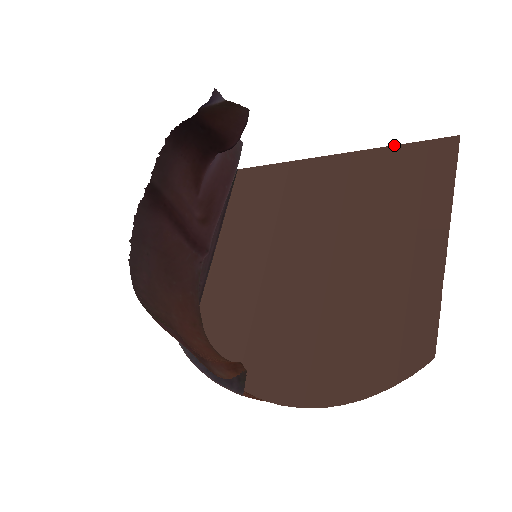
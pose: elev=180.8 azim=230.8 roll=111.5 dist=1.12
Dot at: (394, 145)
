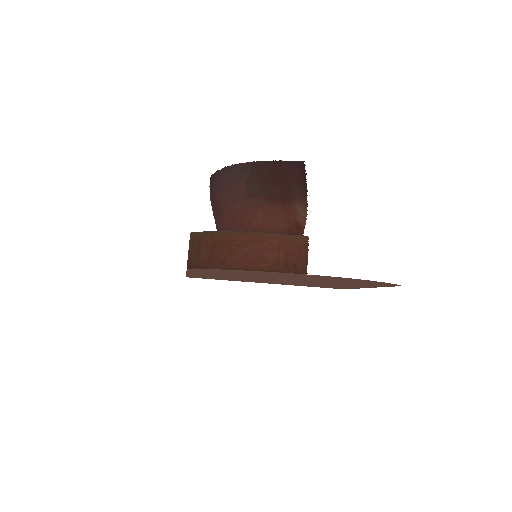
Dot at: occluded
